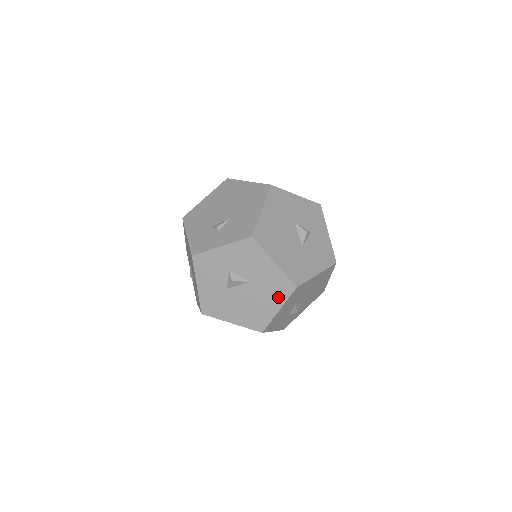
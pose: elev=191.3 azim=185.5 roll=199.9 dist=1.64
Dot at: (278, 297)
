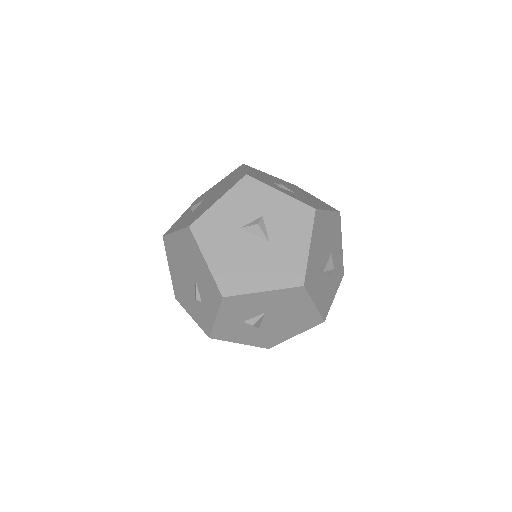
Dot at: (278, 278)
